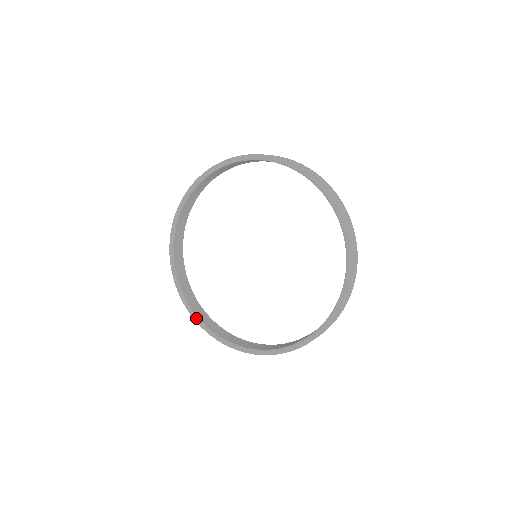
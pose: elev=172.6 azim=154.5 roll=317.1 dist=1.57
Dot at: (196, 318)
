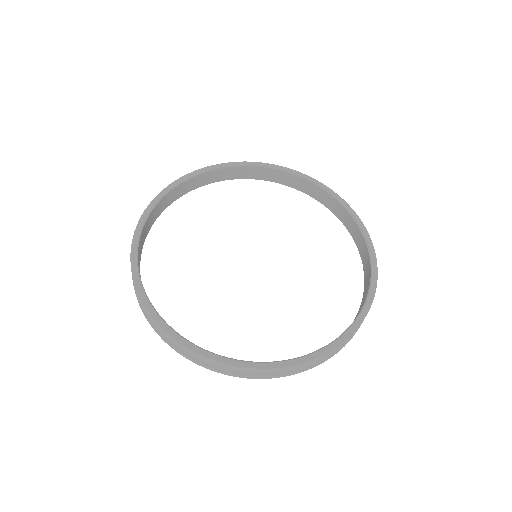
Dot at: (145, 298)
